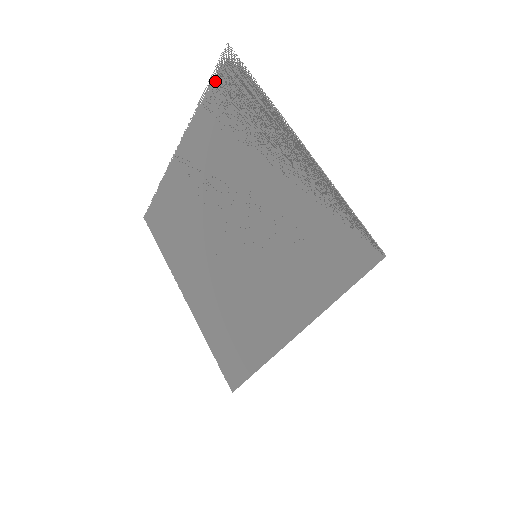
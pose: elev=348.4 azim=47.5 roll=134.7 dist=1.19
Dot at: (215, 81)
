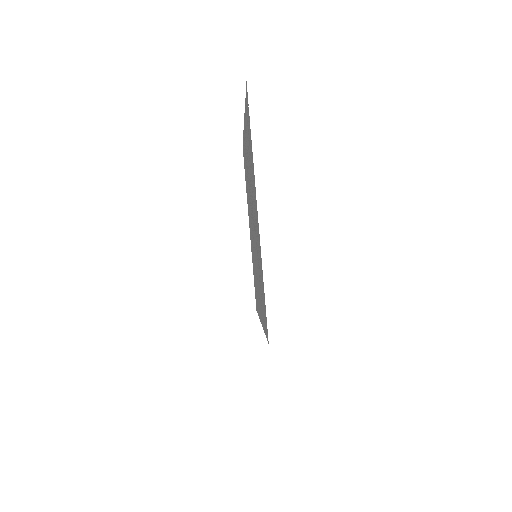
Dot at: (246, 103)
